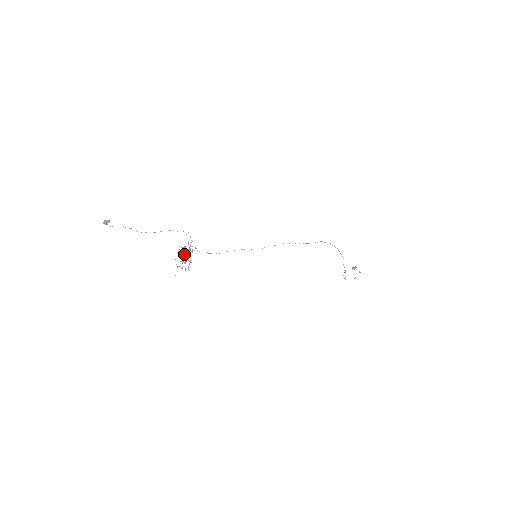
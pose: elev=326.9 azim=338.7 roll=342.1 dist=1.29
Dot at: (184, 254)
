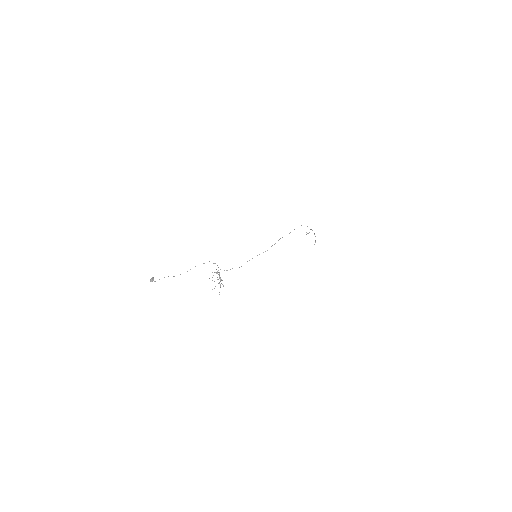
Dot at: occluded
